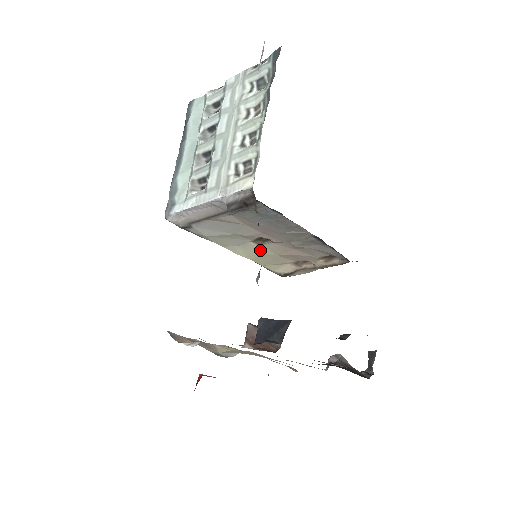
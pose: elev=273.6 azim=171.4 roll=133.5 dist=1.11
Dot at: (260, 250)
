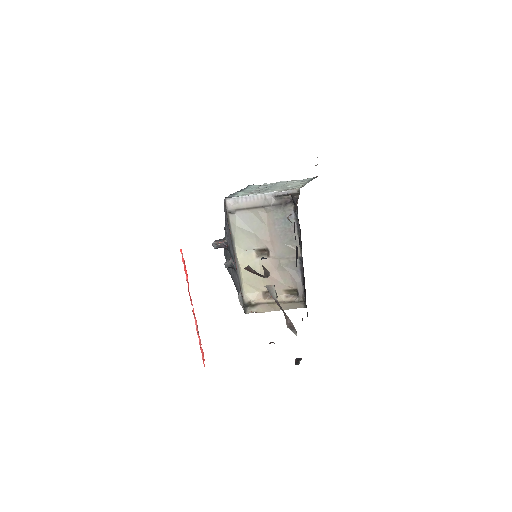
Dot at: (254, 263)
